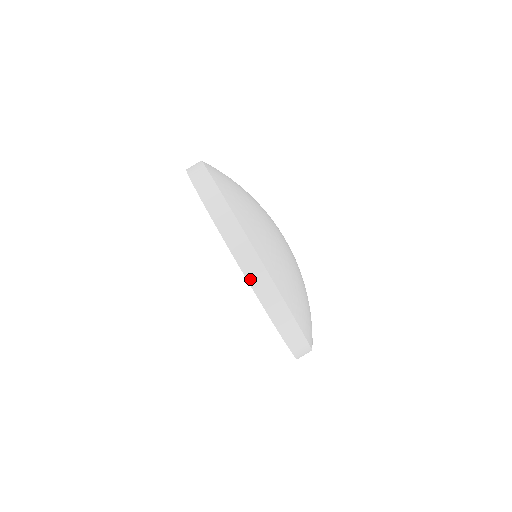
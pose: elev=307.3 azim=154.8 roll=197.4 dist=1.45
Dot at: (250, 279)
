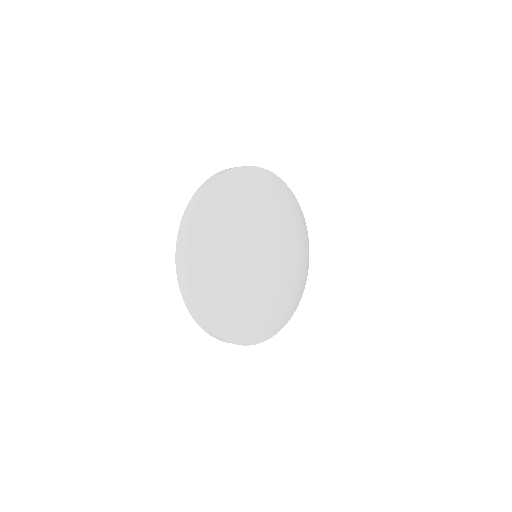
Dot at: (208, 333)
